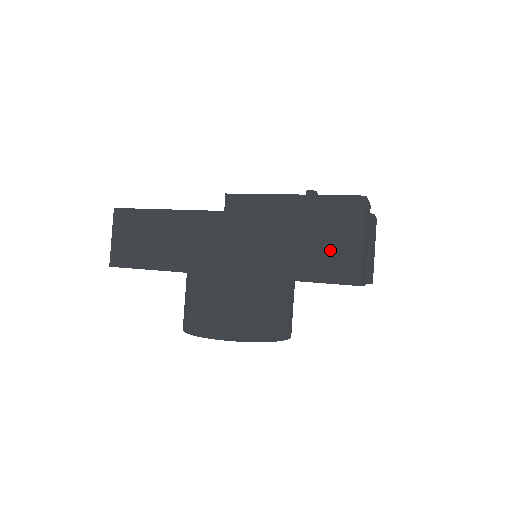
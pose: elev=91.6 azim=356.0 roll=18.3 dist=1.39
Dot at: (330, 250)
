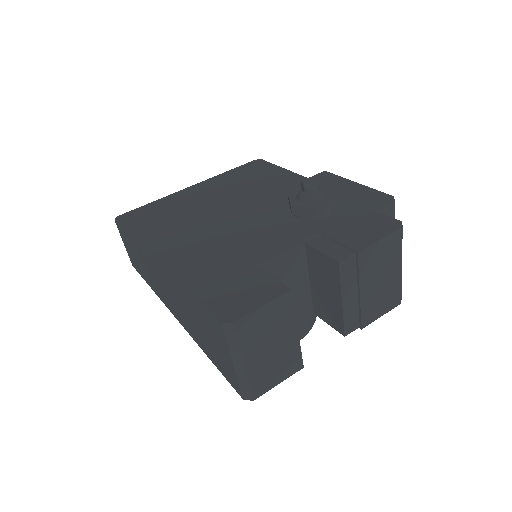
Dot at: (220, 356)
